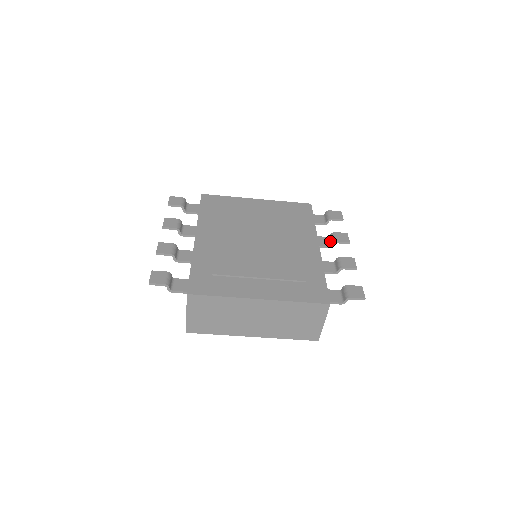
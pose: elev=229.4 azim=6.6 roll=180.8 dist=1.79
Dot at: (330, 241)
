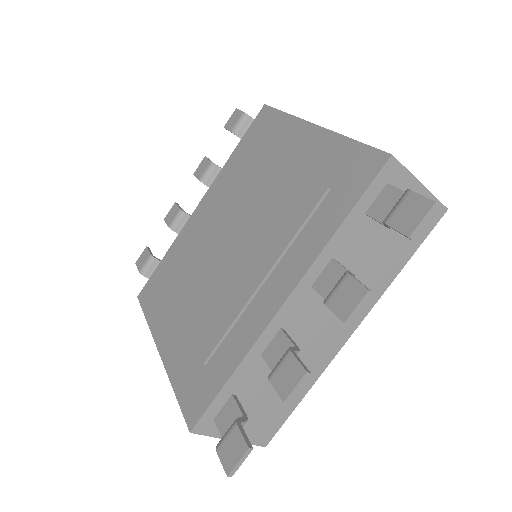
Dot at: occluded
